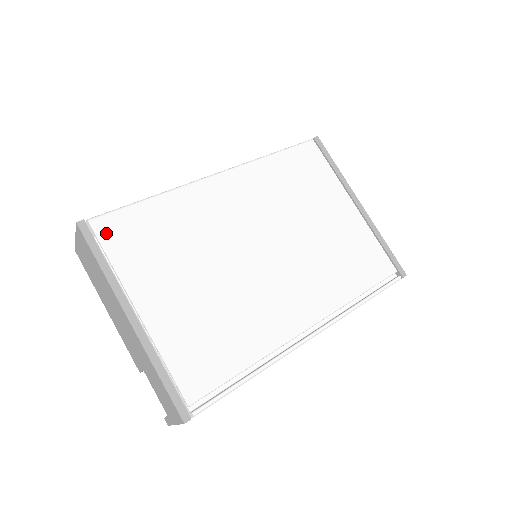
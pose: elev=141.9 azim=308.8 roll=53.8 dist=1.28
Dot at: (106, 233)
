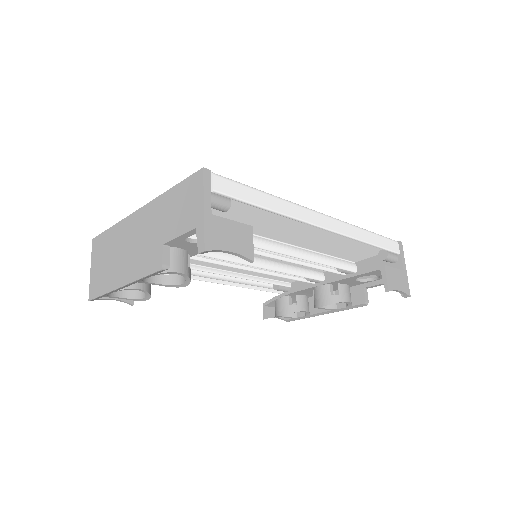
Dot at: occluded
